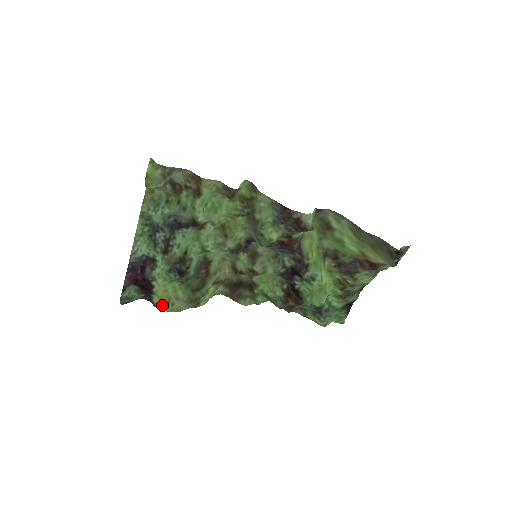
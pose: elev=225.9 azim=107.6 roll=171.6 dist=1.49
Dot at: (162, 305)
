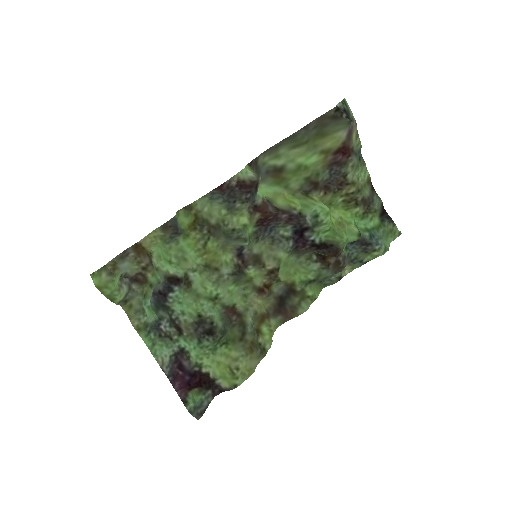
Dot at: (231, 380)
